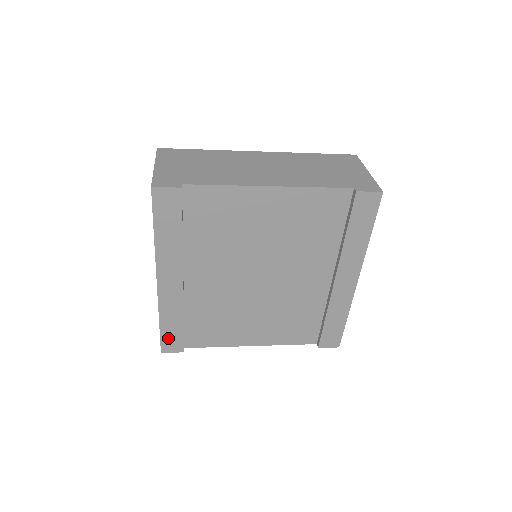
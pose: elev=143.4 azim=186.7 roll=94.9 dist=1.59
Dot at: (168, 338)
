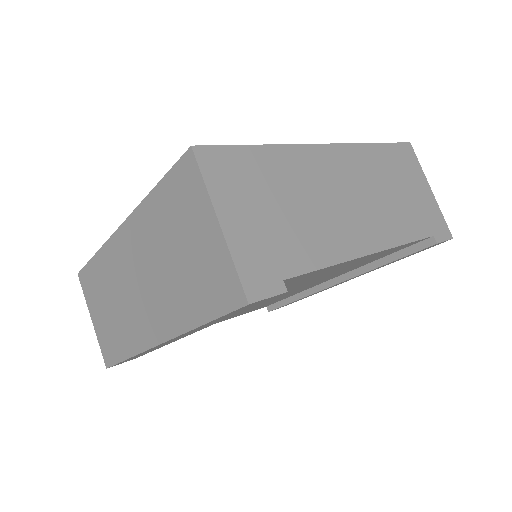
Dot at: occluded
